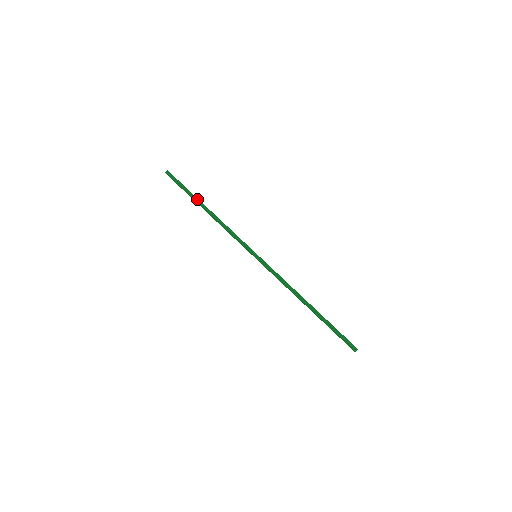
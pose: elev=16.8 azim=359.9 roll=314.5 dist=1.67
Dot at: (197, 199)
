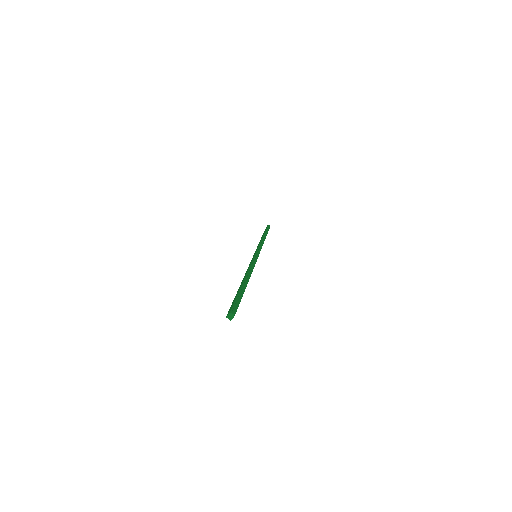
Dot at: occluded
